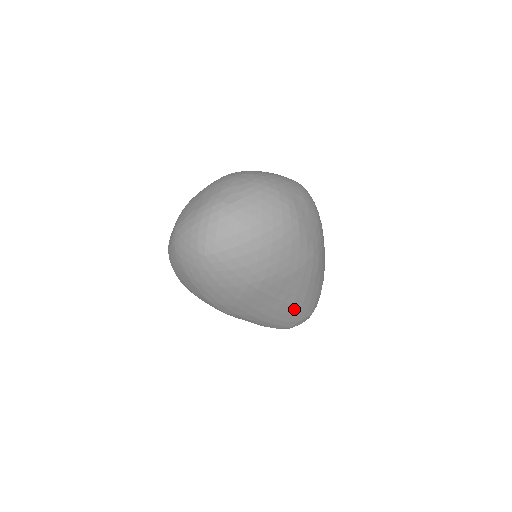
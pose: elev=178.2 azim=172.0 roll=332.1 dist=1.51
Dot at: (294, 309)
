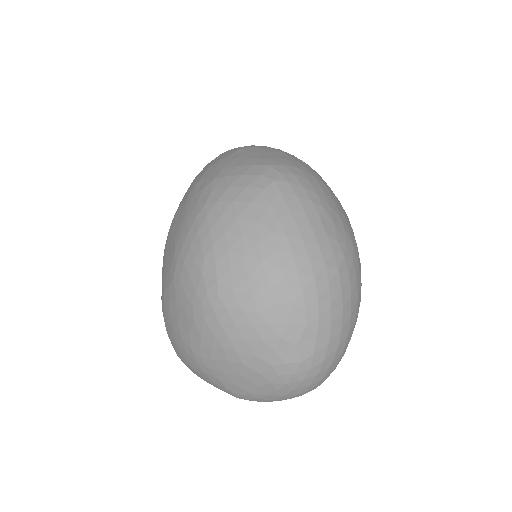
Dot at: occluded
